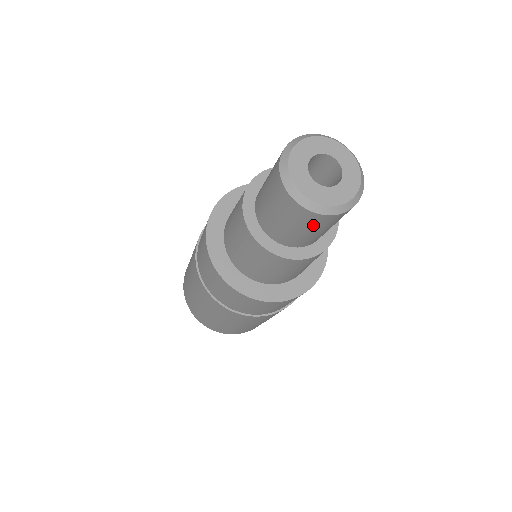
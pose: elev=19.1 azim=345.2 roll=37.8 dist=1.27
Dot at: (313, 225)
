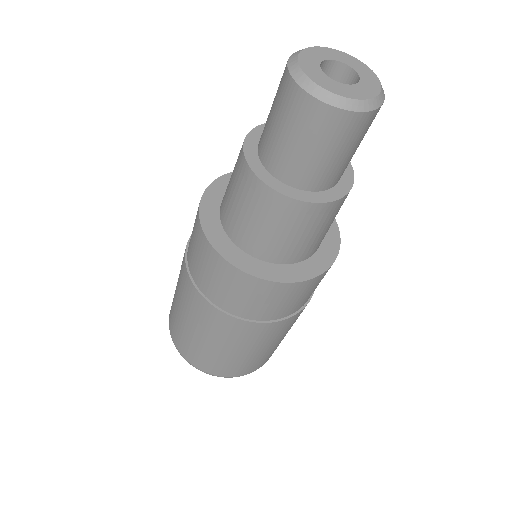
Dot at: (287, 111)
